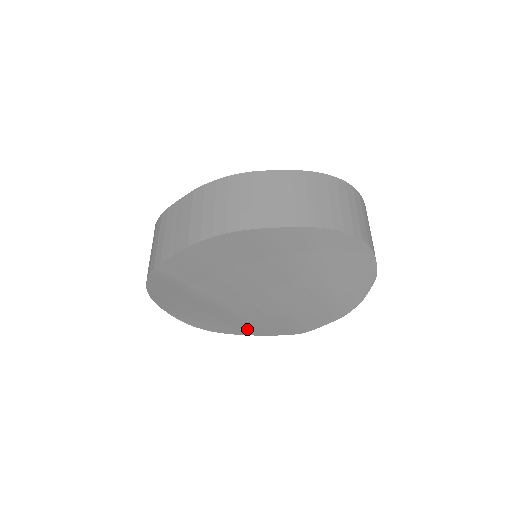
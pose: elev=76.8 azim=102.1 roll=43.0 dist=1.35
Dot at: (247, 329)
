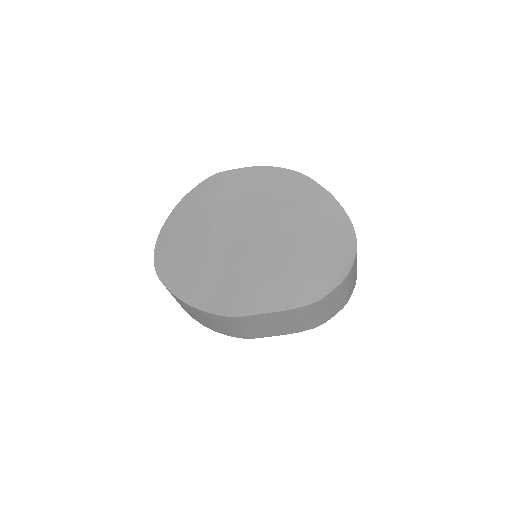
Dot at: (192, 288)
